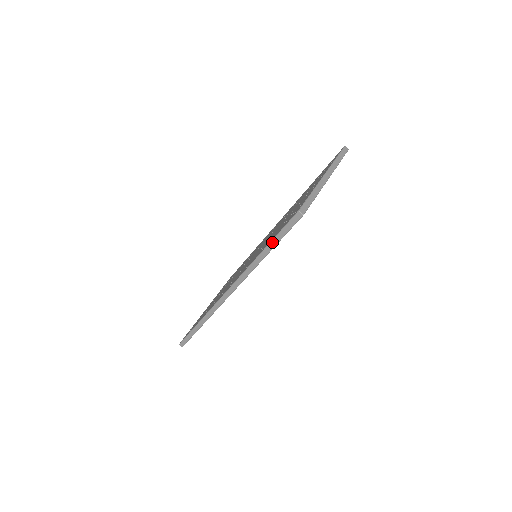
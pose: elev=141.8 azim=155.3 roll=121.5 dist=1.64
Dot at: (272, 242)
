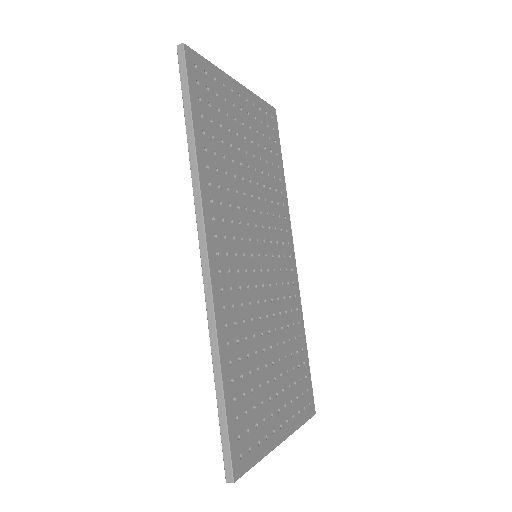
Dot at: (185, 111)
